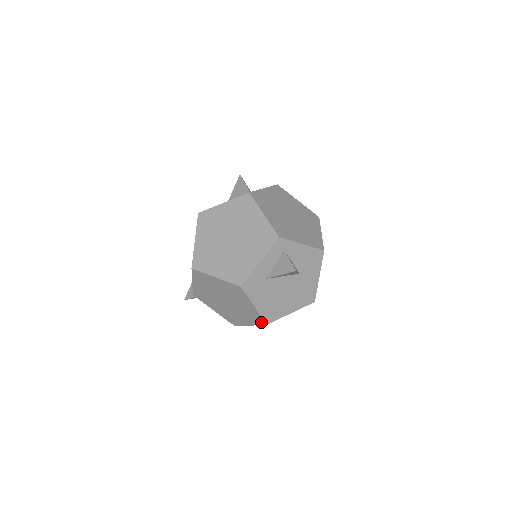
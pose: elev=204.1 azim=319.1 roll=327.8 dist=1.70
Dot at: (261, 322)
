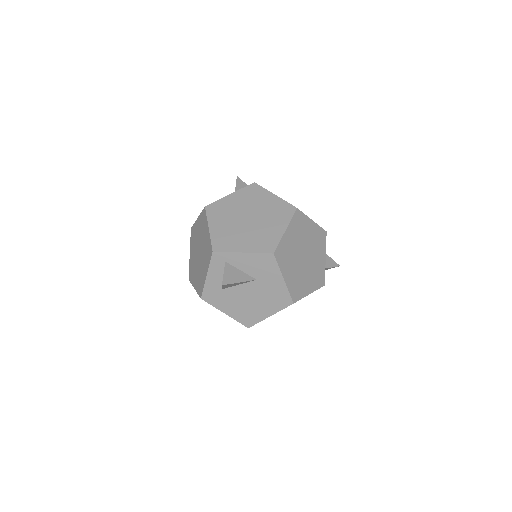
Dot at: occluded
